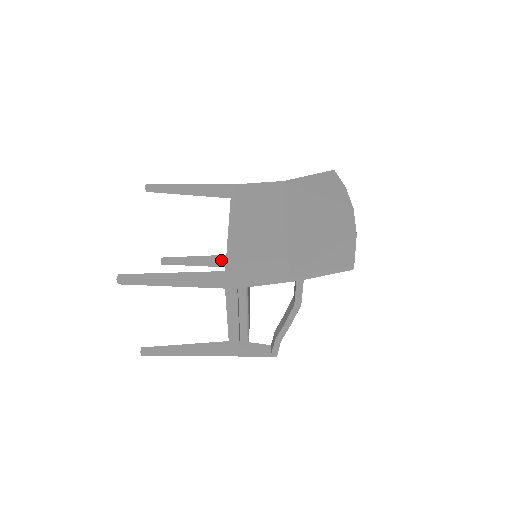
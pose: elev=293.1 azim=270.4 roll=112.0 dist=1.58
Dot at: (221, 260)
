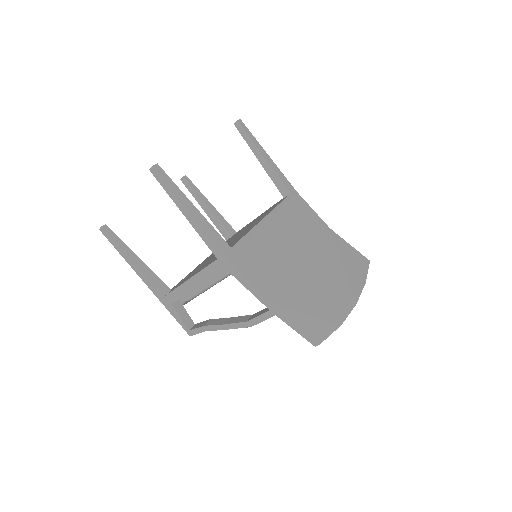
Dot at: (224, 225)
